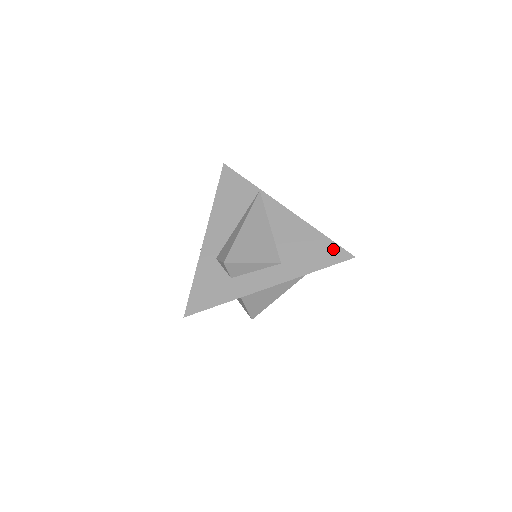
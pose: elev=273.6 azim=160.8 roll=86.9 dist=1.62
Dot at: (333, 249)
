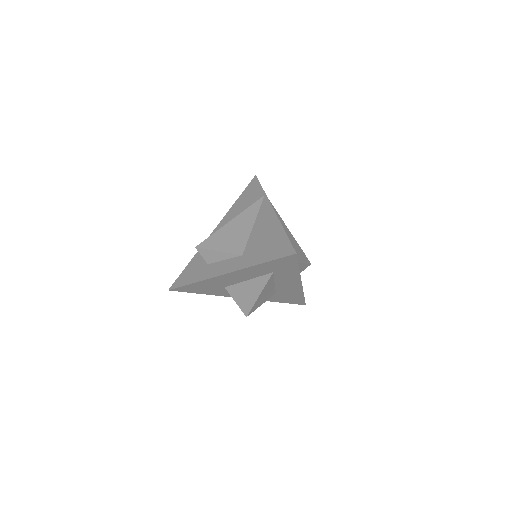
Dot at: (284, 245)
